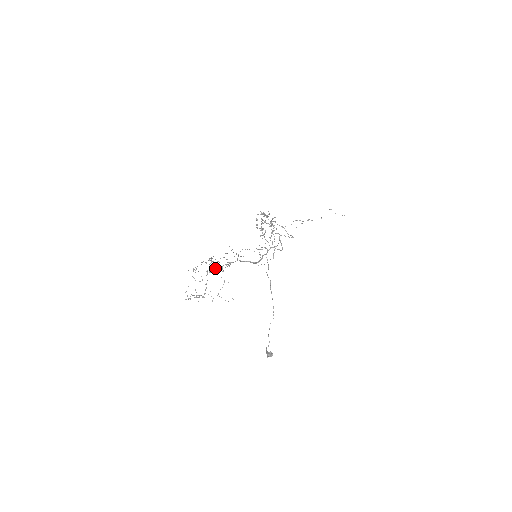
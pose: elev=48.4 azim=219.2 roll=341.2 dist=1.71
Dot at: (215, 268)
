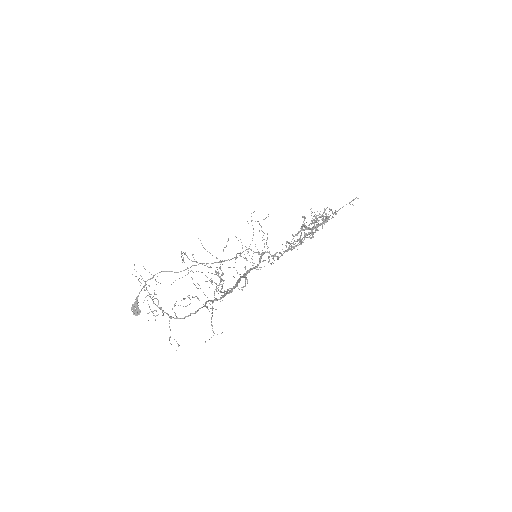
Dot at: occluded
